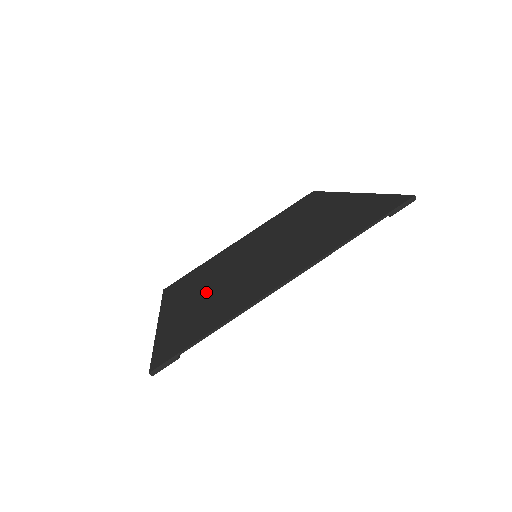
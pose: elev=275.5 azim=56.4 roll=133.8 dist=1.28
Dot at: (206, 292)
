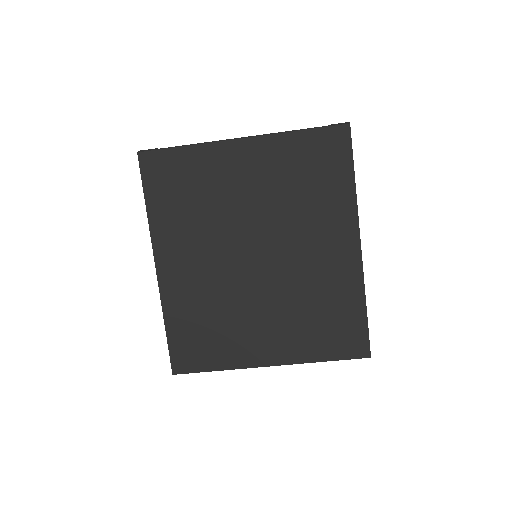
Dot at: (206, 279)
